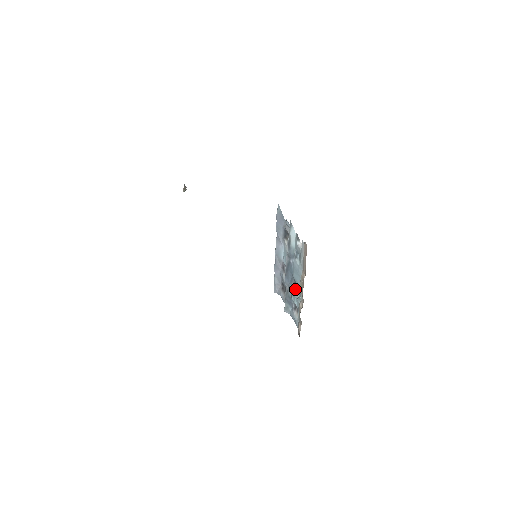
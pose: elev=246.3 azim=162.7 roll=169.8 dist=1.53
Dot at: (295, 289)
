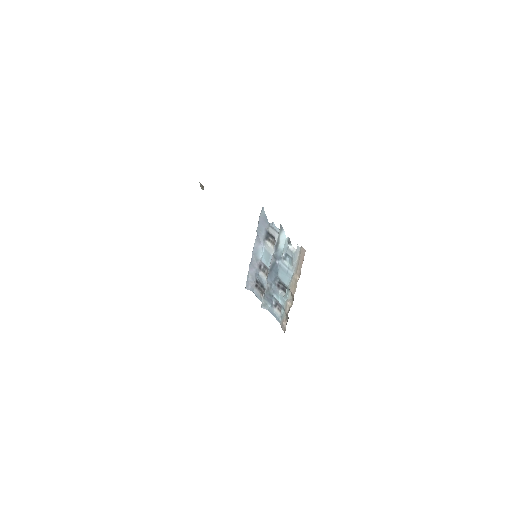
Dot at: (279, 288)
